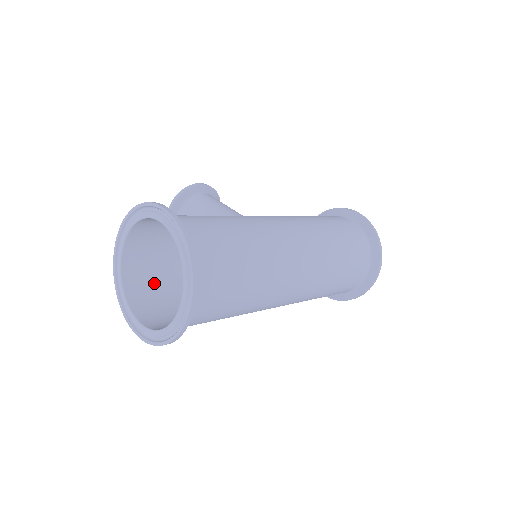
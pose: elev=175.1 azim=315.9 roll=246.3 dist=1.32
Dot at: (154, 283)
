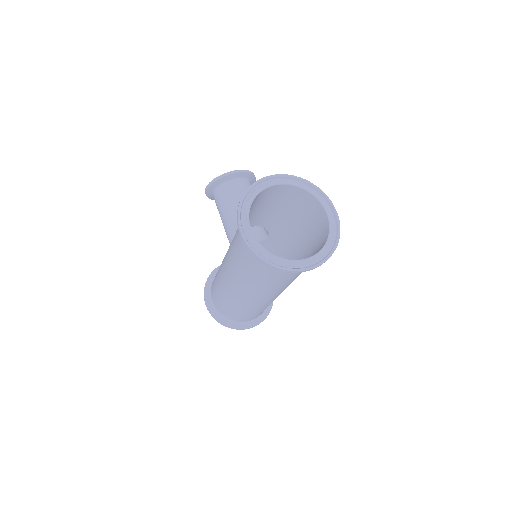
Dot at: occluded
